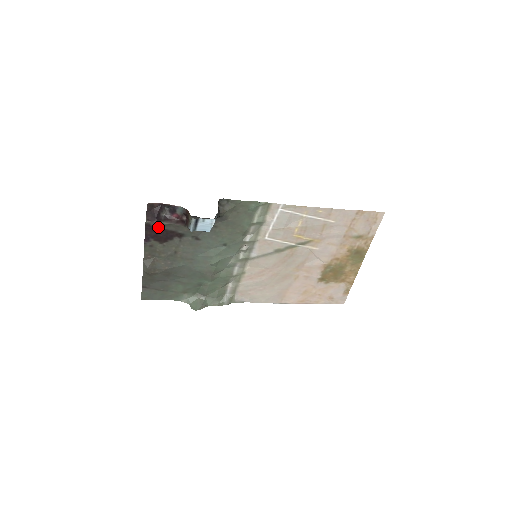
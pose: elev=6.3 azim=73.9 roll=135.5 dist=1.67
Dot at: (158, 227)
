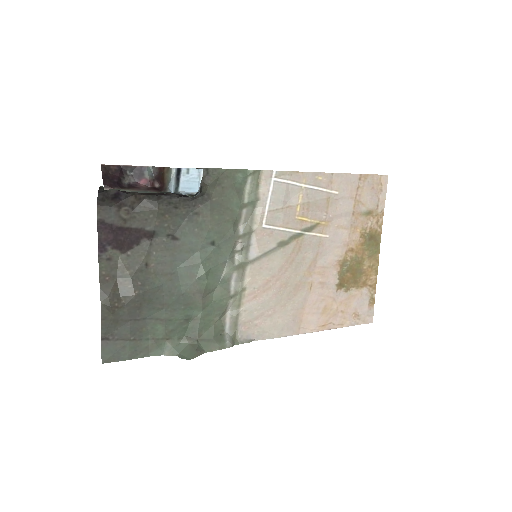
Dot at: (116, 224)
